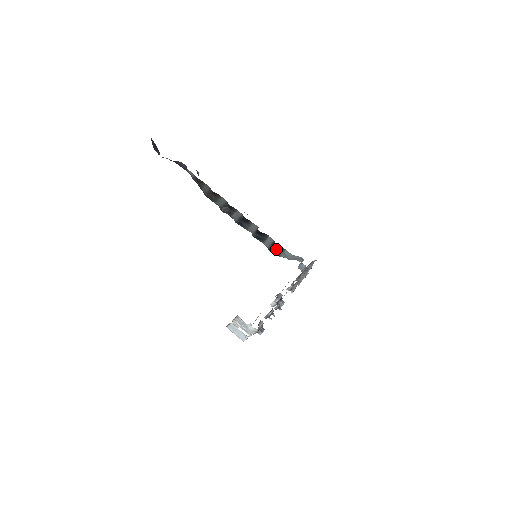
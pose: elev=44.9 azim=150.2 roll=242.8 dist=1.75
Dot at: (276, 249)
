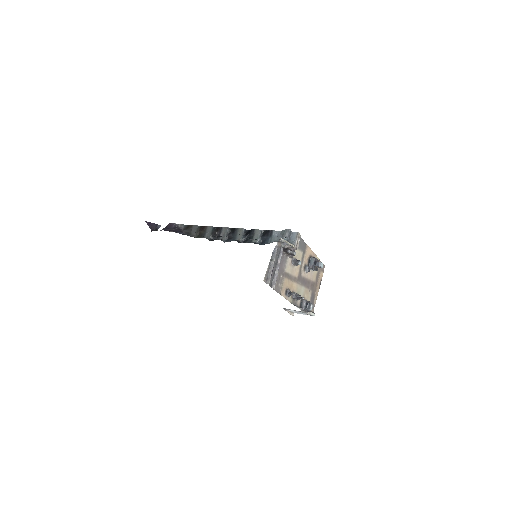
Dot at: (266, 237)
